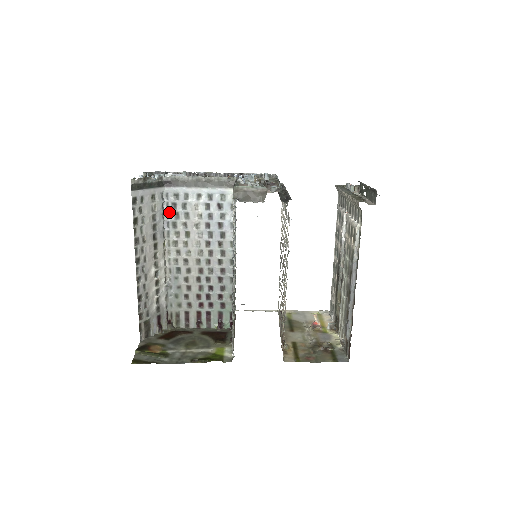
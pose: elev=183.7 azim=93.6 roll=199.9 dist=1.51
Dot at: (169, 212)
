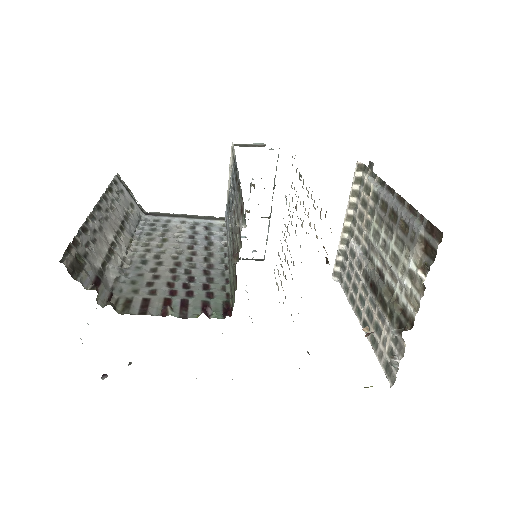
Dot at: (145, 227)
